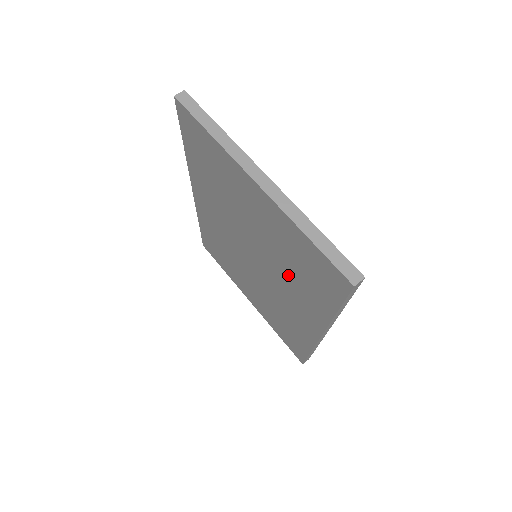
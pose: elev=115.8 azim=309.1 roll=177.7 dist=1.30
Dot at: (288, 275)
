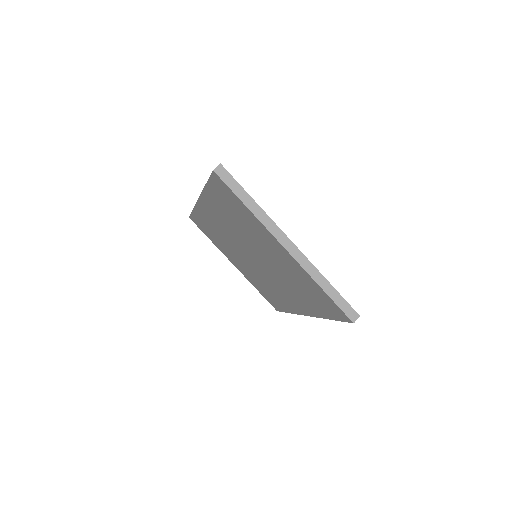
Dot at: (291, 286)
